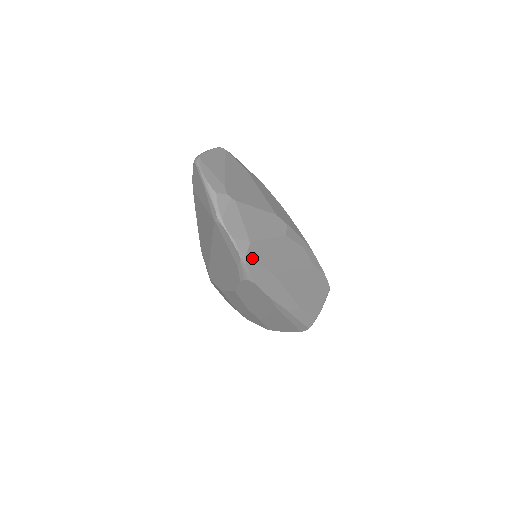
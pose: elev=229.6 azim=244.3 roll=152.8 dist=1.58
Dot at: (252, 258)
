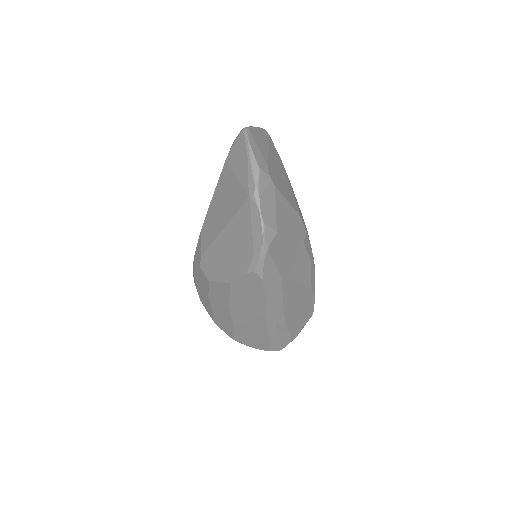
Dot at: (272, 251)
